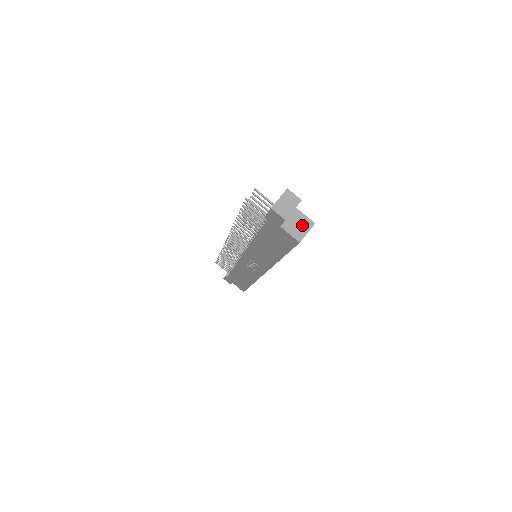
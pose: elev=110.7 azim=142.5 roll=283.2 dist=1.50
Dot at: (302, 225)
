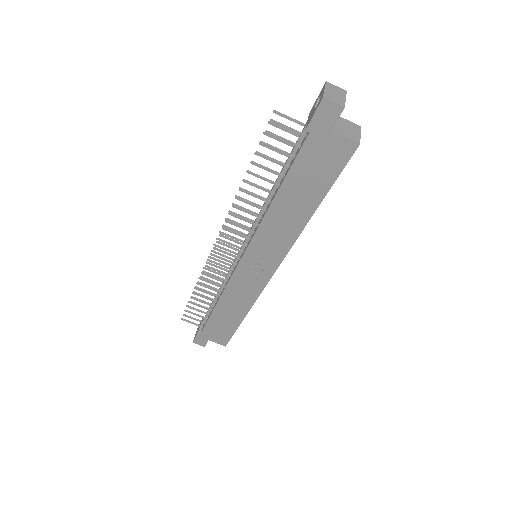
Dot at: (351, 129)
